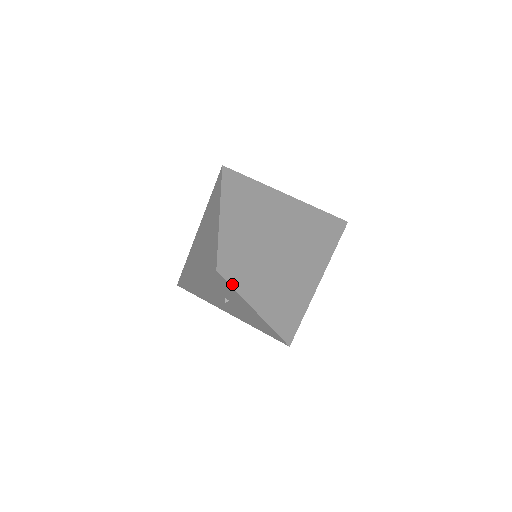
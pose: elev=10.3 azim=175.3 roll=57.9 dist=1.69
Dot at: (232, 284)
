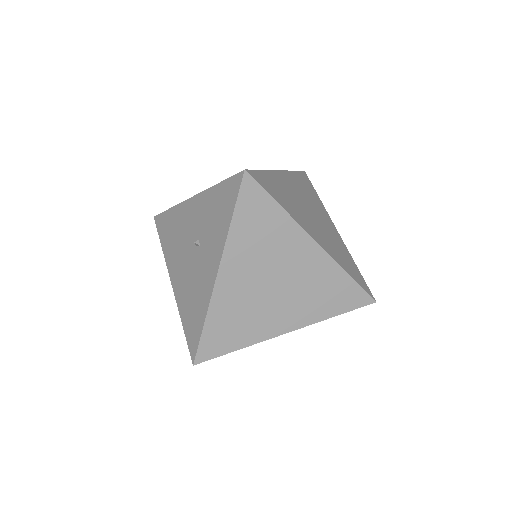
Dot at: (238, 206)
